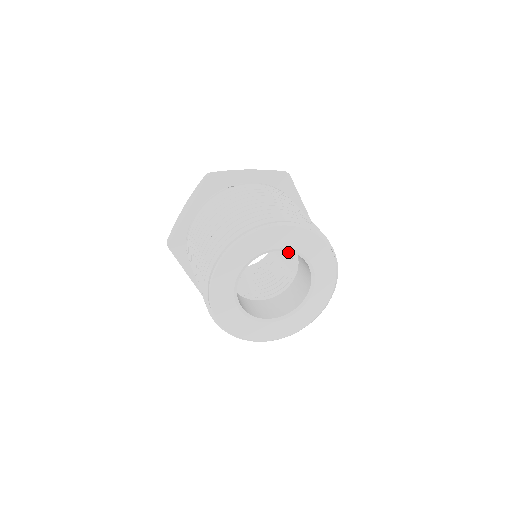
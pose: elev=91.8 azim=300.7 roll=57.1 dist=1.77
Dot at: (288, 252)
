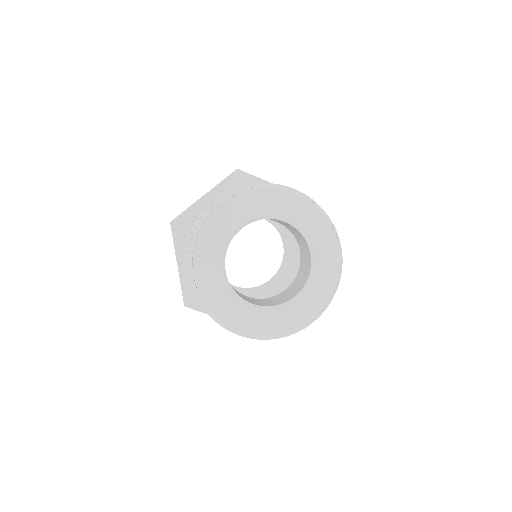
Dot at: (290, 270)
